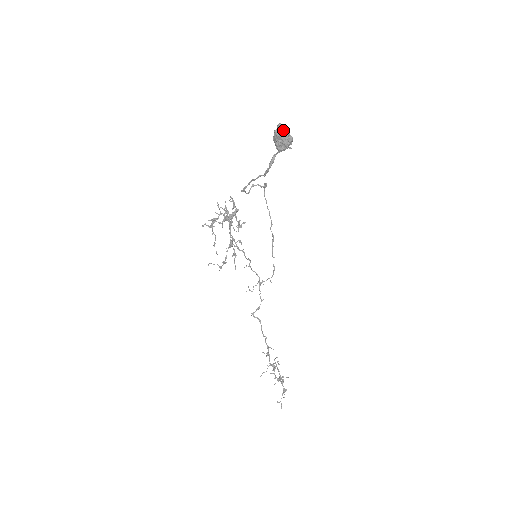
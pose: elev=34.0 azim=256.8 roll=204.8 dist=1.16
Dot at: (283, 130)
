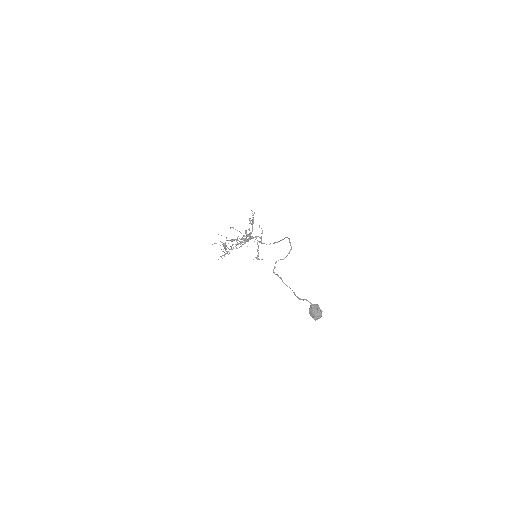
Dot at: (319, 318)
